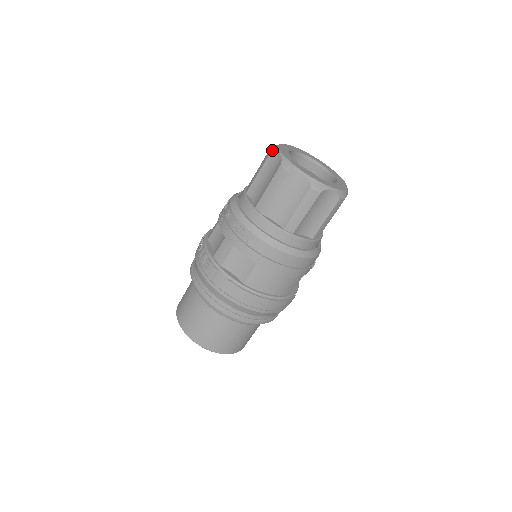
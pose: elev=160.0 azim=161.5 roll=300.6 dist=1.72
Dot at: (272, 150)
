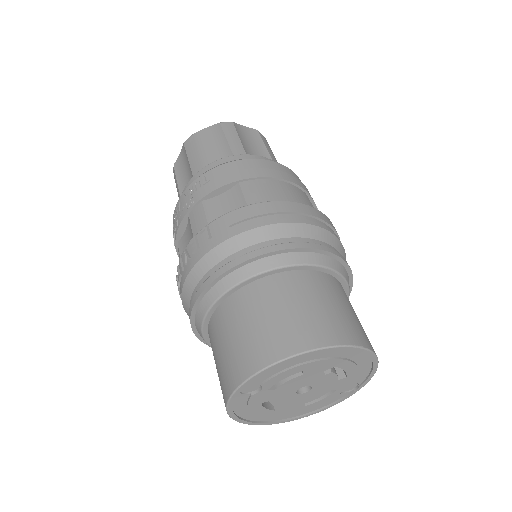
Dot at: (174, 167)
